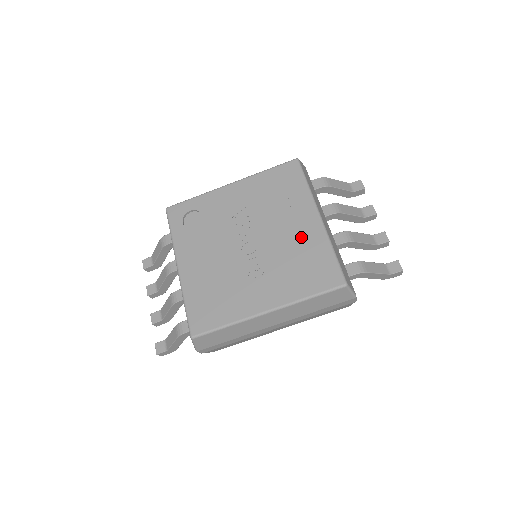
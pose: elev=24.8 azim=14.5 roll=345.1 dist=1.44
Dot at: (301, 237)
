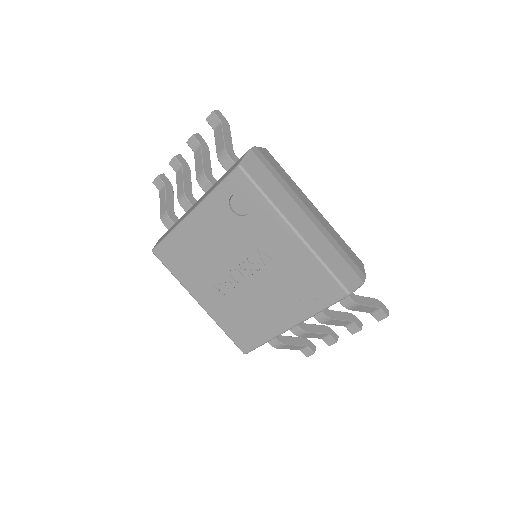
Dot at: (266, 316)
